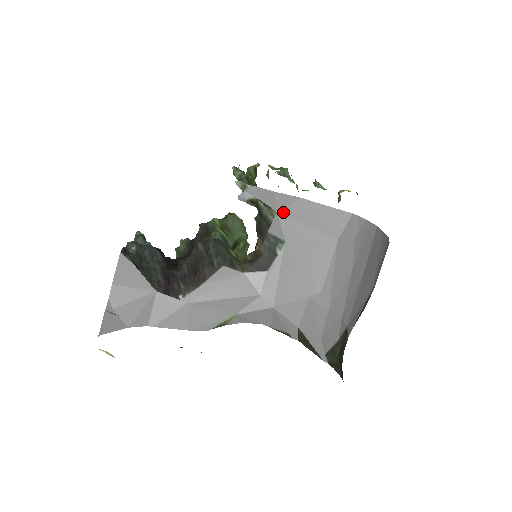
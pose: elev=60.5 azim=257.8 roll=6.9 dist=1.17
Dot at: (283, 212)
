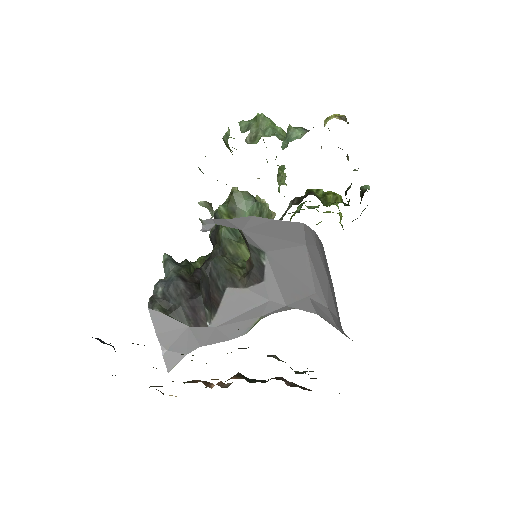
Dot at: (246, 230)
